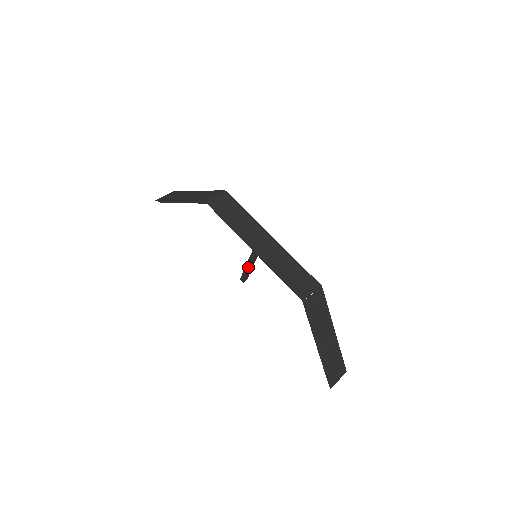
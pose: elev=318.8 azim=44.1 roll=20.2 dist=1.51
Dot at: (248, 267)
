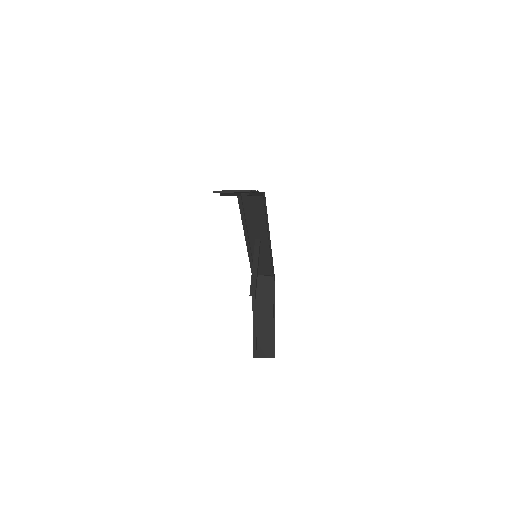
Dot at: (252, 273)
